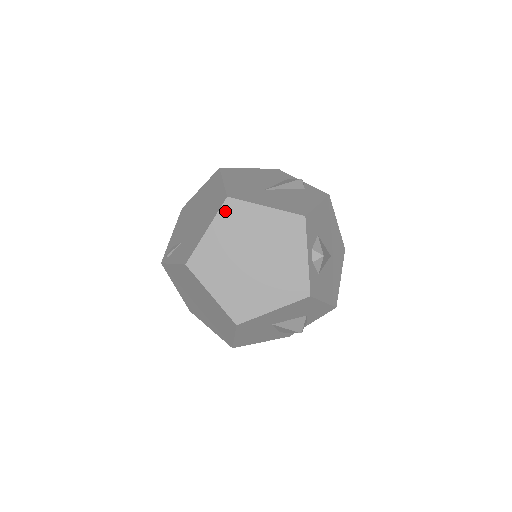
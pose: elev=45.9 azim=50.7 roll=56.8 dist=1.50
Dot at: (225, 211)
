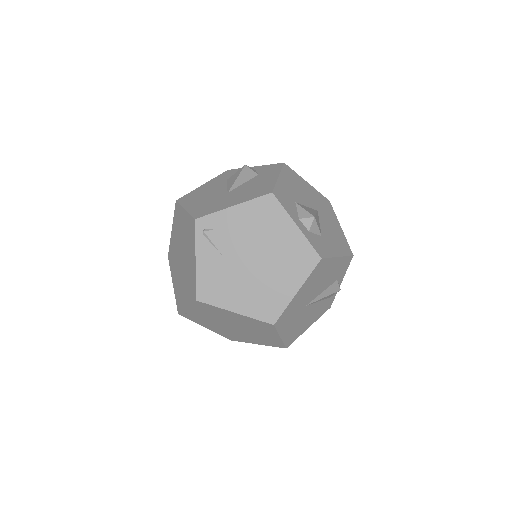
Dot at: (260, 323)
